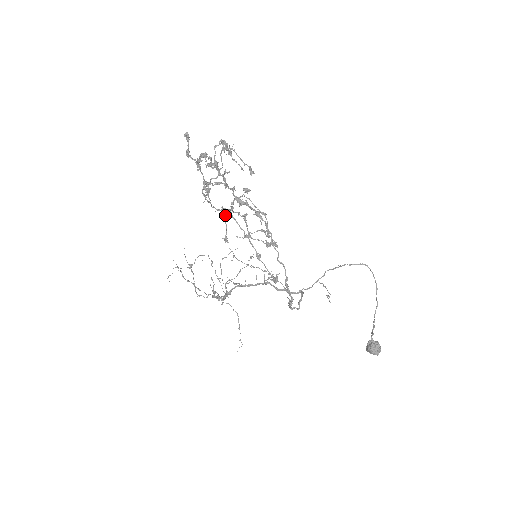
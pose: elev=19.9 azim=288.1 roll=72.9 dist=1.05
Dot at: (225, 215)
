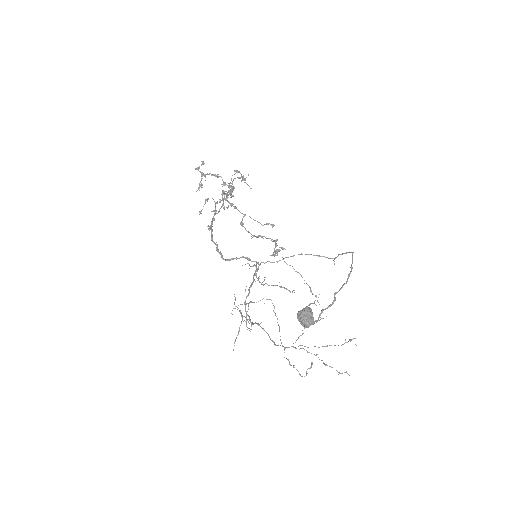
Dot at: (206, 199)
